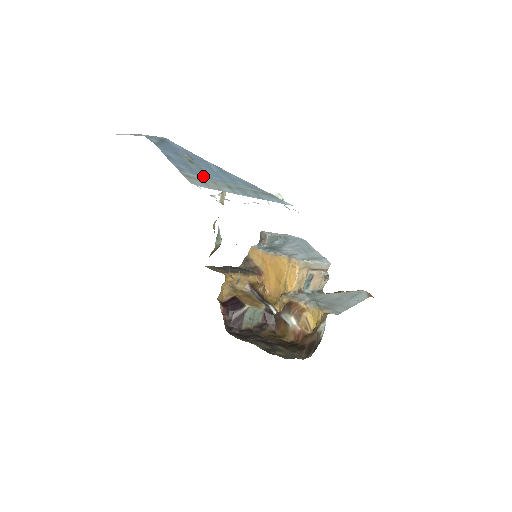
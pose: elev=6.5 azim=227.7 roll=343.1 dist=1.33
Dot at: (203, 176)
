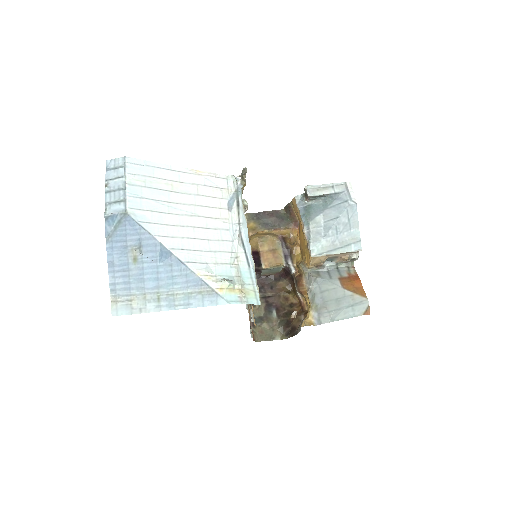
Dot at: (135, 289)
